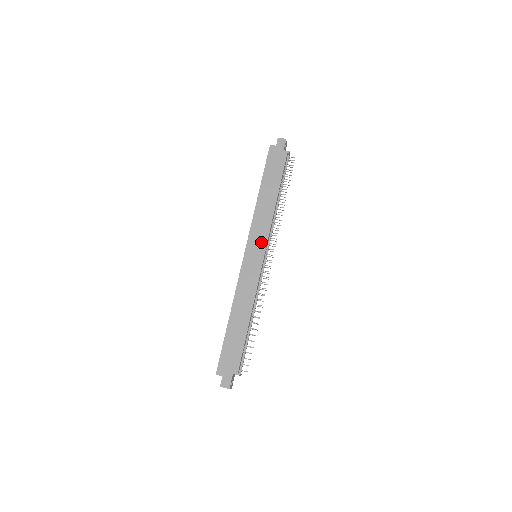
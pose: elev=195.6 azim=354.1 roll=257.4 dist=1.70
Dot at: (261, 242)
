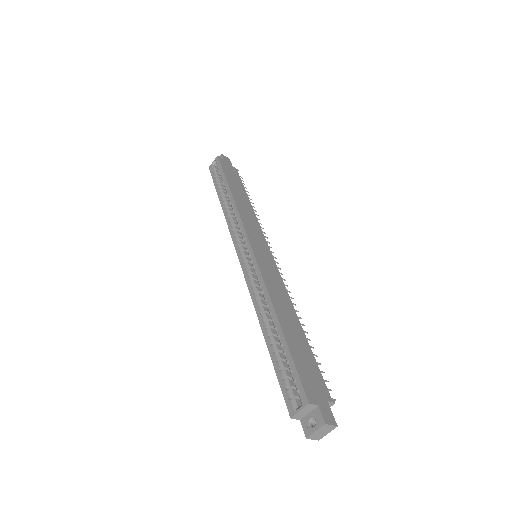
Dot at: (261, 239)
